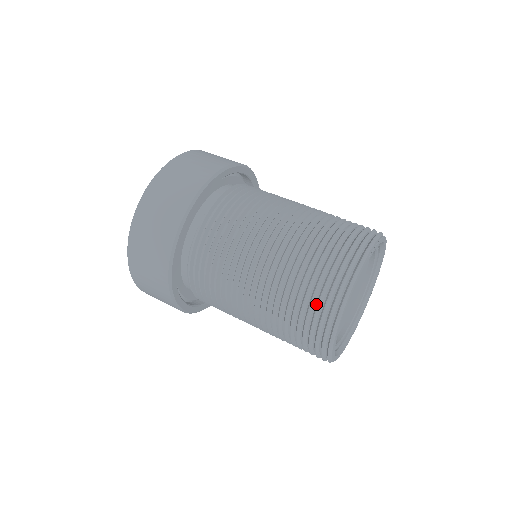
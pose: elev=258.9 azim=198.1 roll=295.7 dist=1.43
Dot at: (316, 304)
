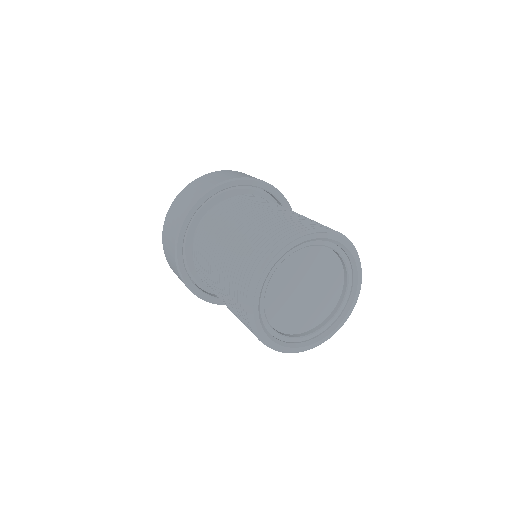
Dot at: (263, 246)
